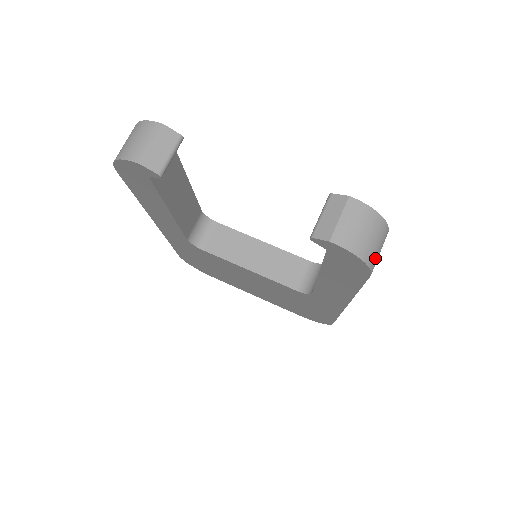
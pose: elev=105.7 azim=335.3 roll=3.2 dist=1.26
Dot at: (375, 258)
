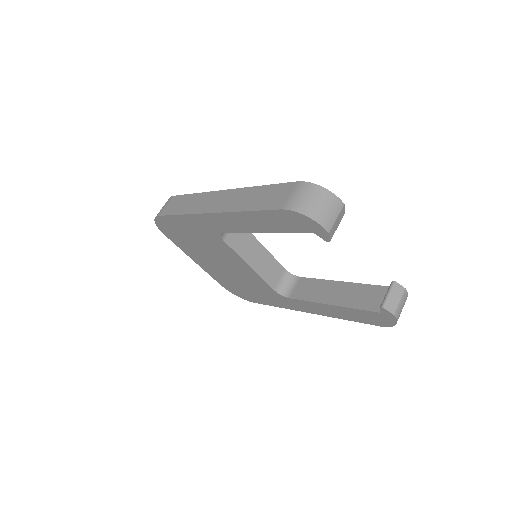
Dot at: occluded
